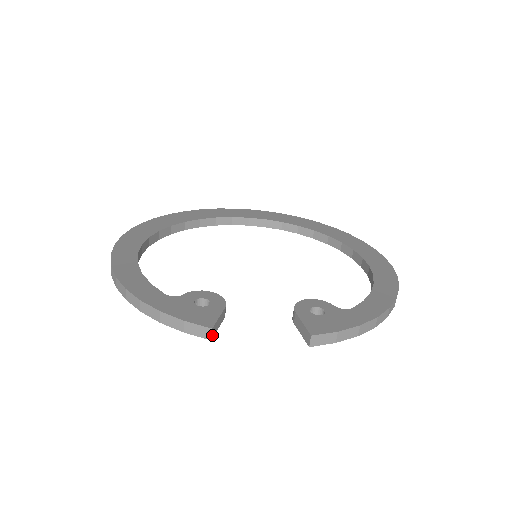
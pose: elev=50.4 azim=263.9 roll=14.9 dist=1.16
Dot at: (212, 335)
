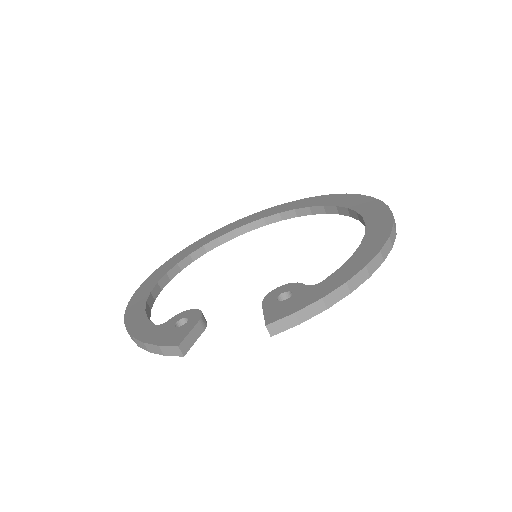
Dot at: (183, 352)
